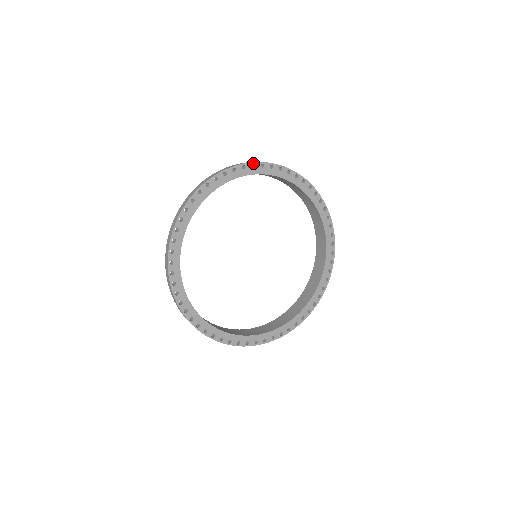
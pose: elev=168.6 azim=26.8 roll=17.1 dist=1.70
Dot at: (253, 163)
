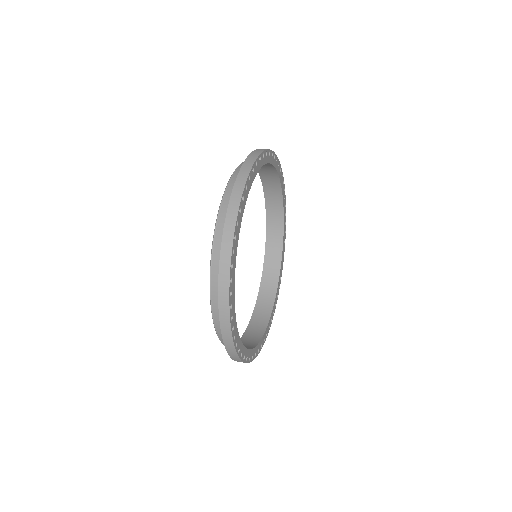
Dot at: (277, 158)
